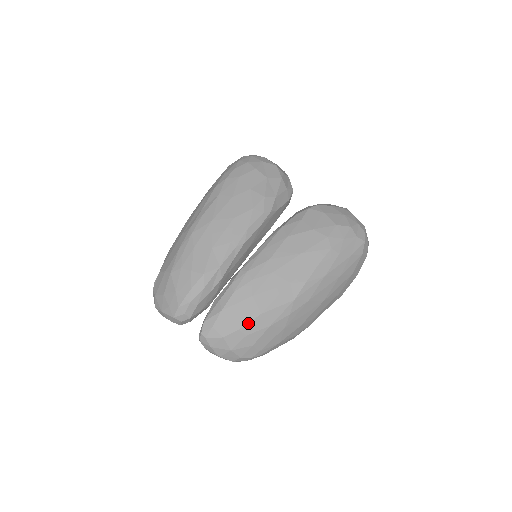
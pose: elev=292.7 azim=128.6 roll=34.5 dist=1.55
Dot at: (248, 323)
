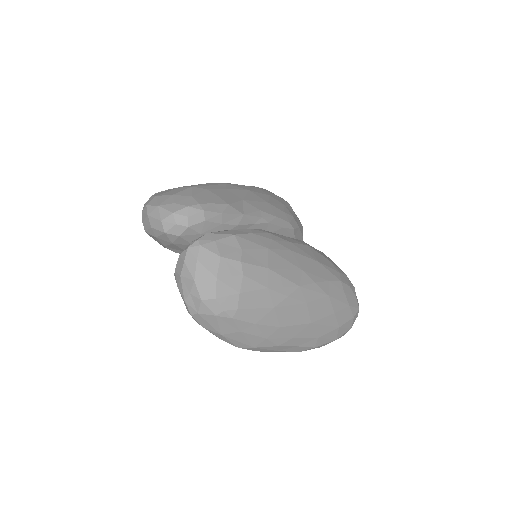
Dot at: (253, 265)
